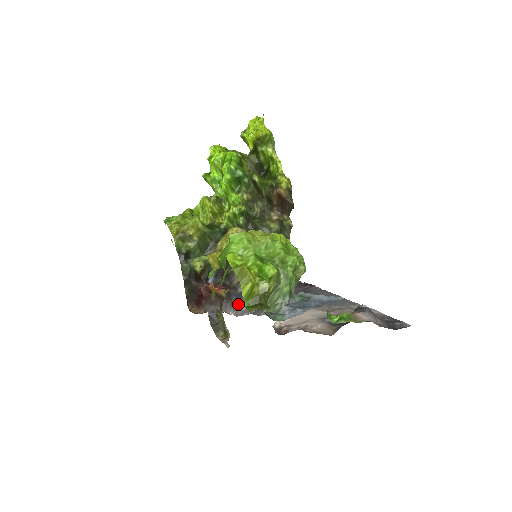
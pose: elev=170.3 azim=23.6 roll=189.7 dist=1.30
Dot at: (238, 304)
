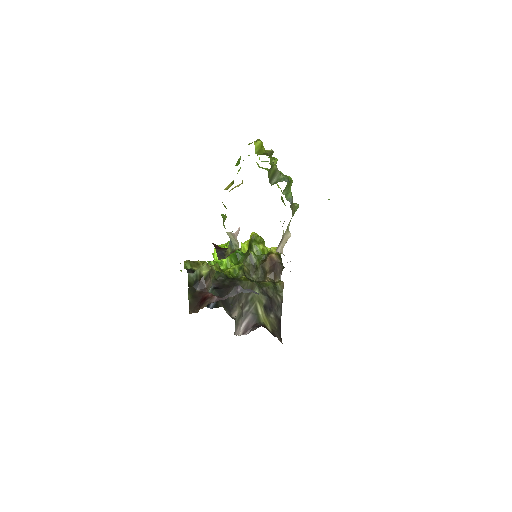
Dot at: (240, 289)
